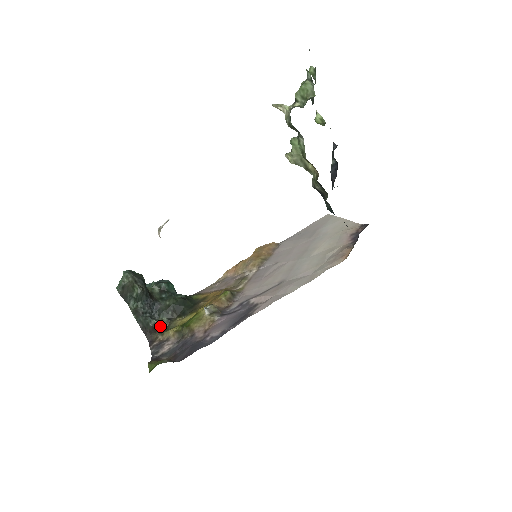
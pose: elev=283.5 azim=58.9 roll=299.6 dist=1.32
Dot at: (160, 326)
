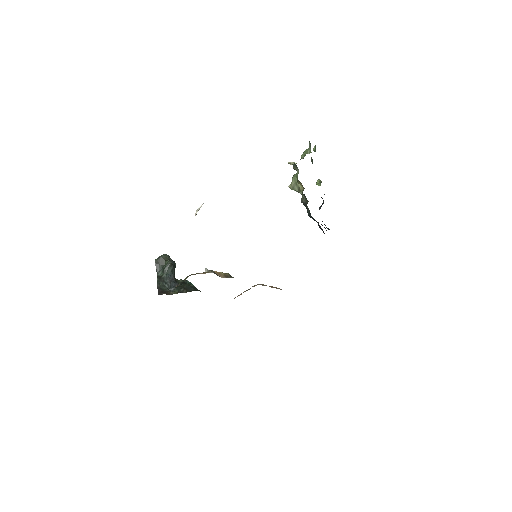
Dot at: (171, 293)
